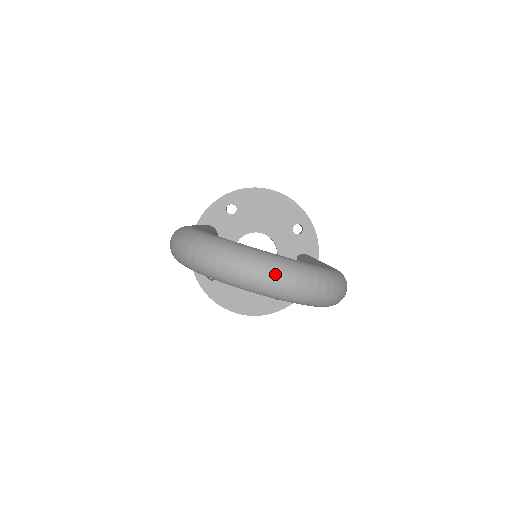
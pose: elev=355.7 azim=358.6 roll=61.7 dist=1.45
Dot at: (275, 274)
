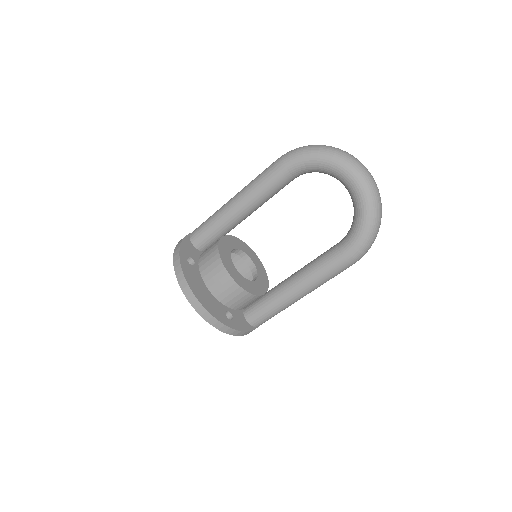
Dot at: occluded
